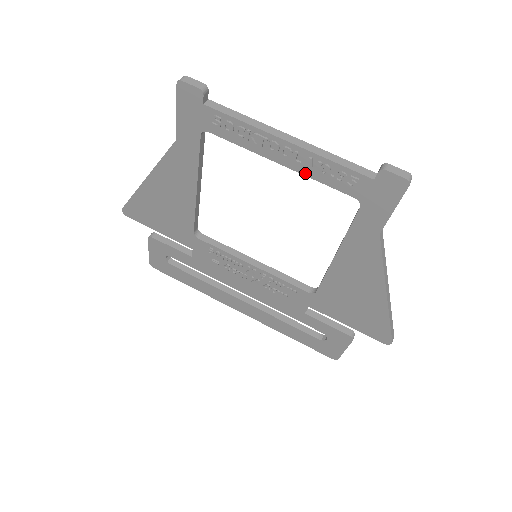
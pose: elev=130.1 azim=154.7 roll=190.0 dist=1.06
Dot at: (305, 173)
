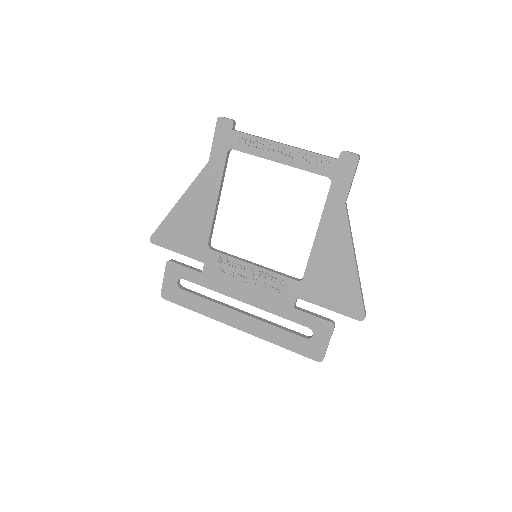
Dot at: (295, 166)
